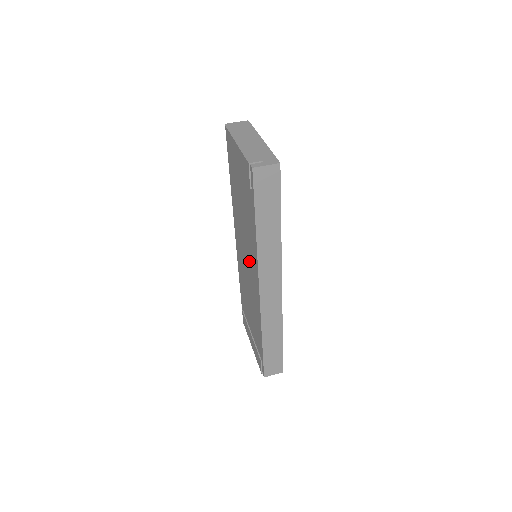
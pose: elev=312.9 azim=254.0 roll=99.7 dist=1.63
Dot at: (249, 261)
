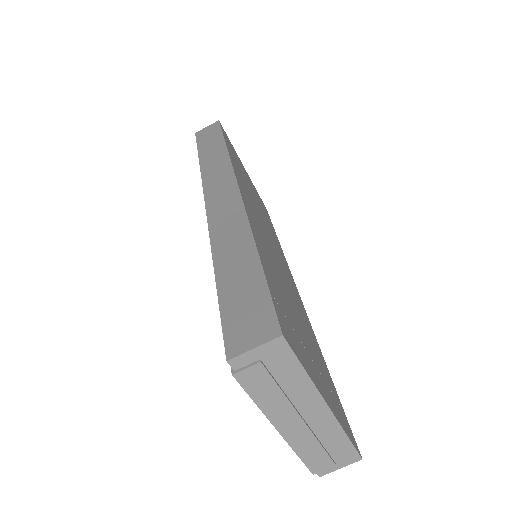
Dot at: occluded
